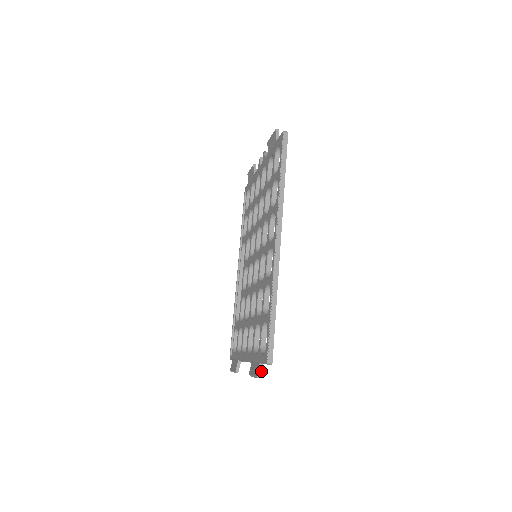
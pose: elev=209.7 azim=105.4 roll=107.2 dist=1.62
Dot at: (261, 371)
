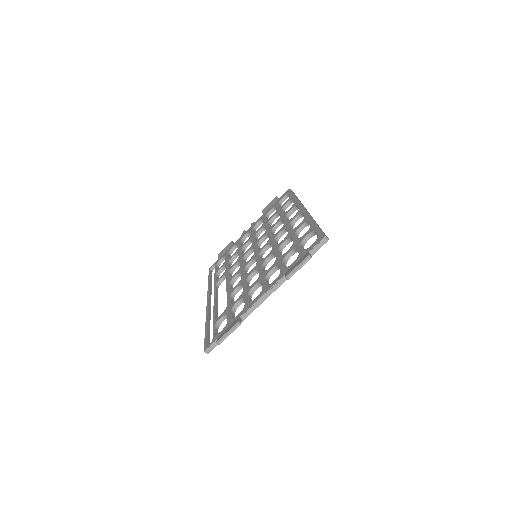
Dot at: occluded
